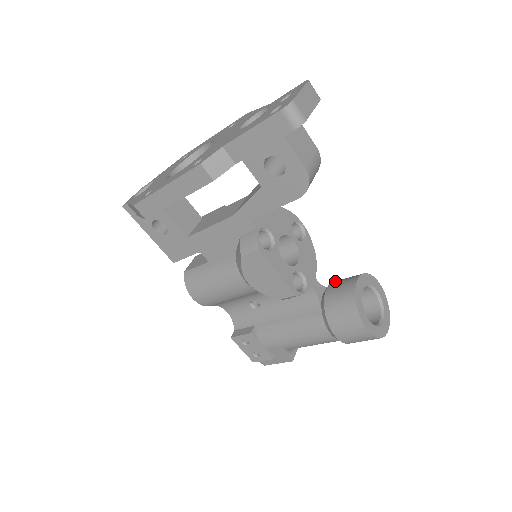
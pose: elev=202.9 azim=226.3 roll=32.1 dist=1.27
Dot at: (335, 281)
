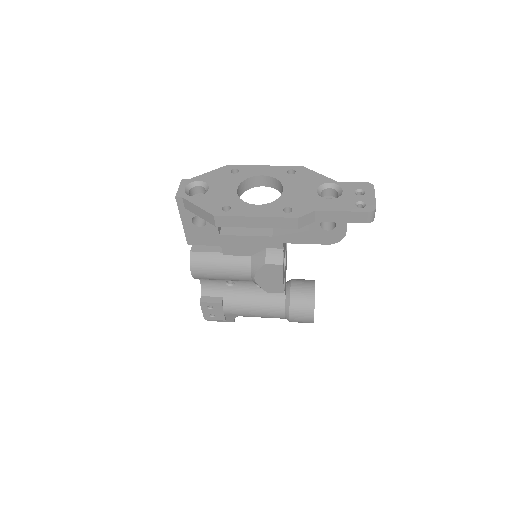
Dot at: (294, 280)
